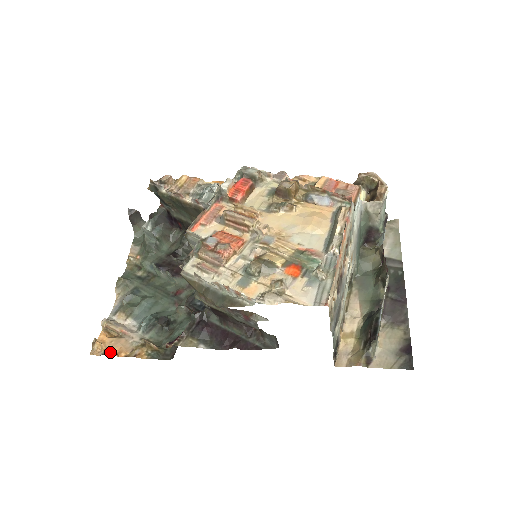
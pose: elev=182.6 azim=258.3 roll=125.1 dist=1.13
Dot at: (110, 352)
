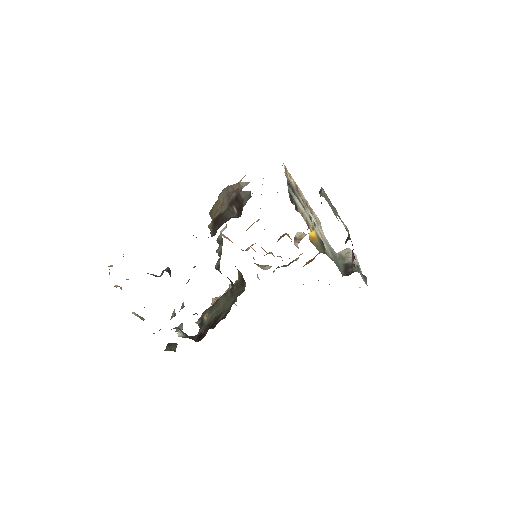
Dot at: occluded
